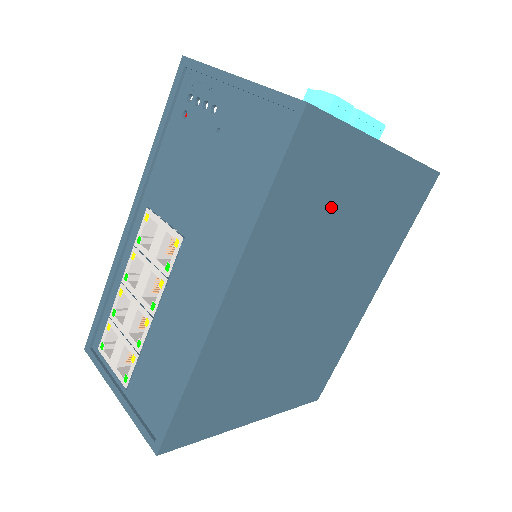
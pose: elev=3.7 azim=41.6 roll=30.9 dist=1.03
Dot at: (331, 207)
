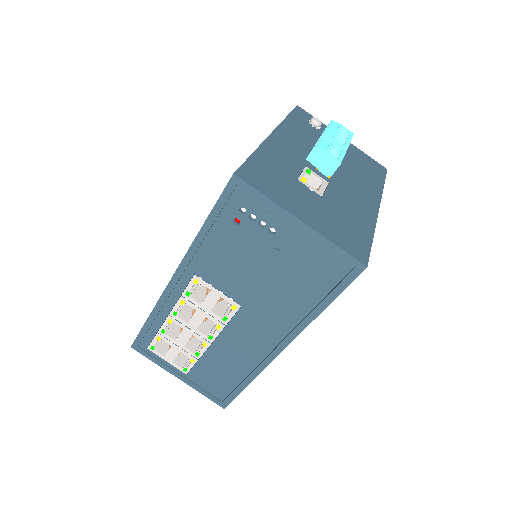
Dot at: occluded
